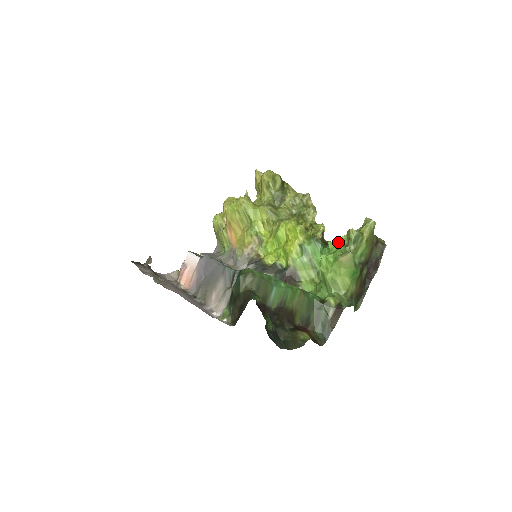
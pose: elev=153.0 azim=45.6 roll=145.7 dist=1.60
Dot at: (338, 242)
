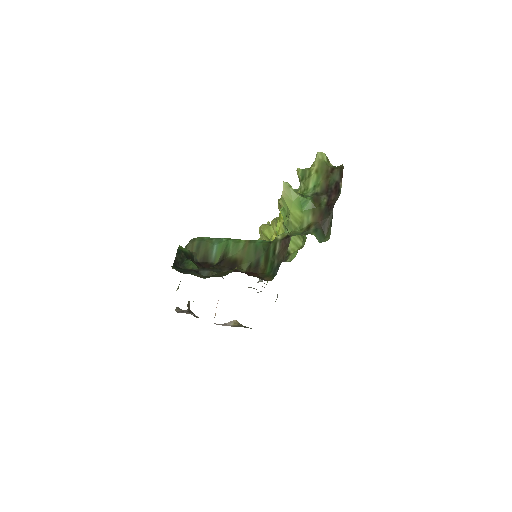
Dot at: occluded
